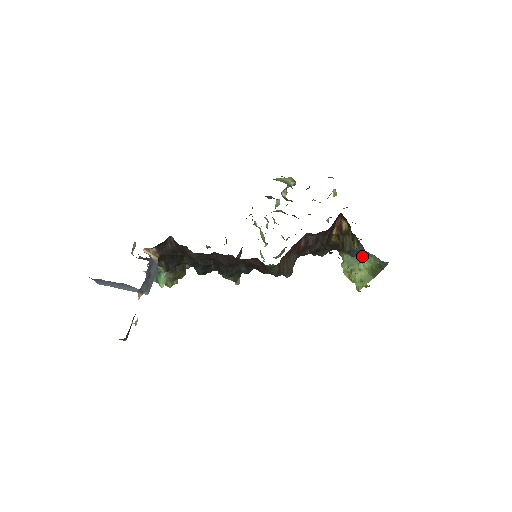
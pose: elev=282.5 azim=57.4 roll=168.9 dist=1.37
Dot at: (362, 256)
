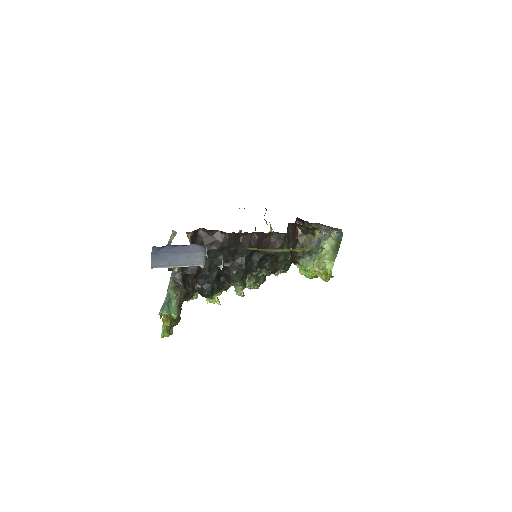
Dot at: (324, 240)
